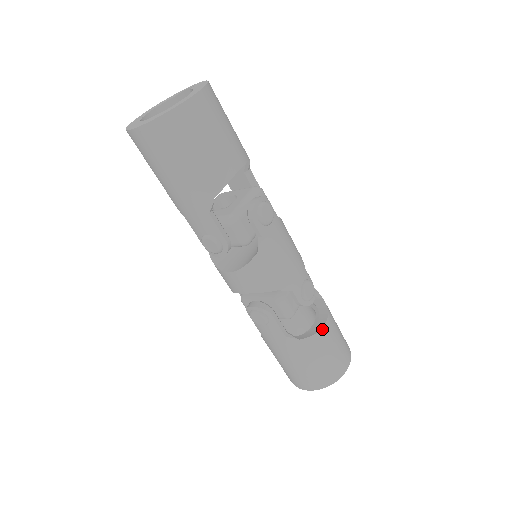
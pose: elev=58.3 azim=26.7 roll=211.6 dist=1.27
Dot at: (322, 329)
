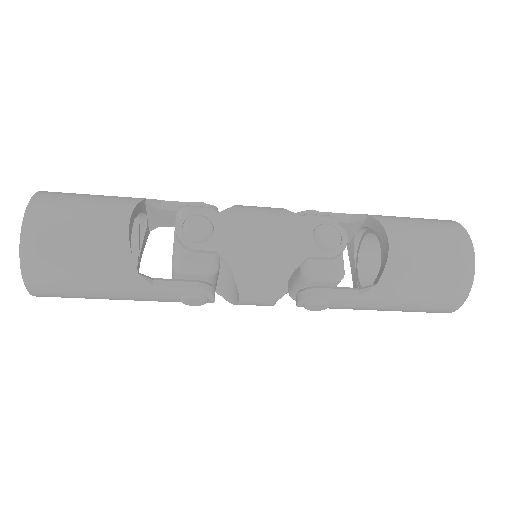
Dot at: (390, 250)
